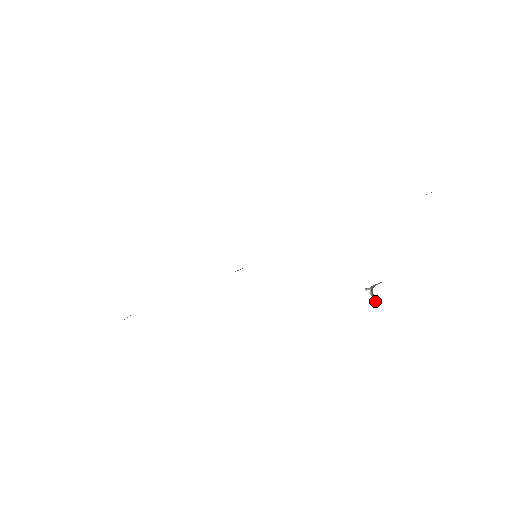
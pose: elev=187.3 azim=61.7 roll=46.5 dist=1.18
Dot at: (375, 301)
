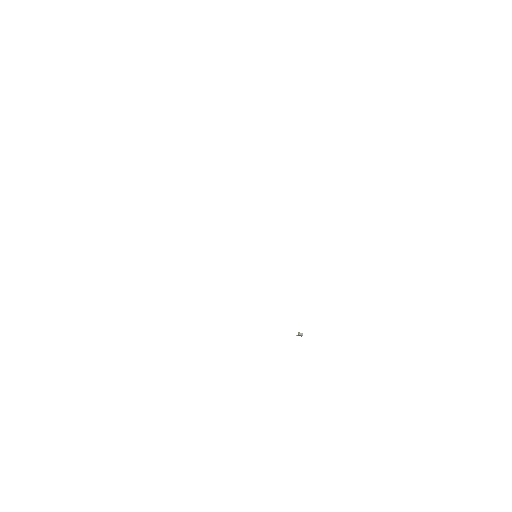
Dot at: occluded
